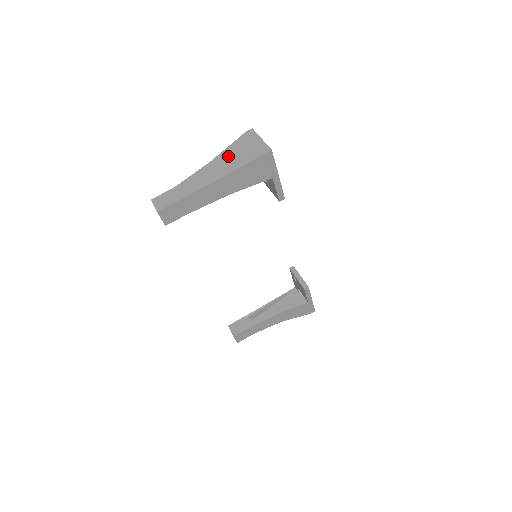
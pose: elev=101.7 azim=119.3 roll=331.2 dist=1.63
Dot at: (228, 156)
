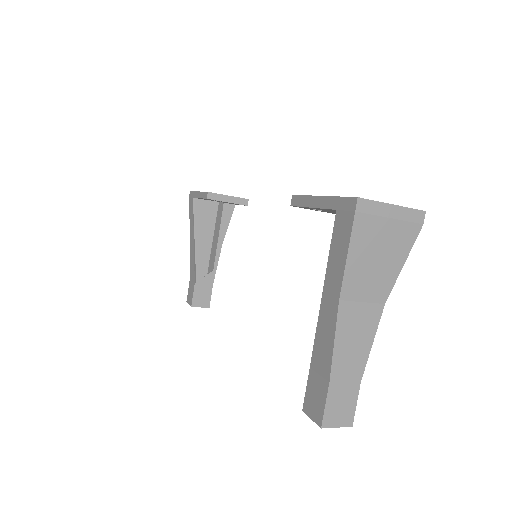
Dot at: (364, 273)
